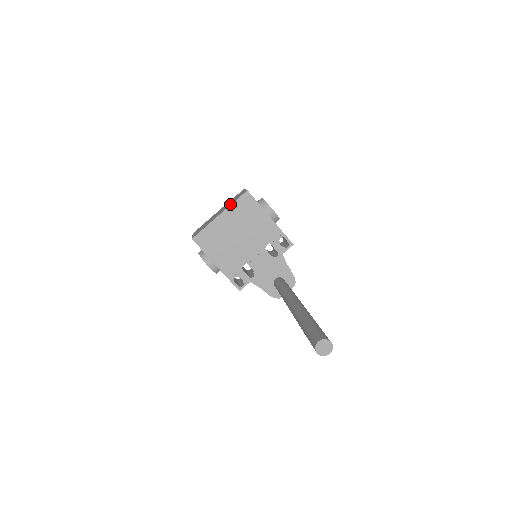
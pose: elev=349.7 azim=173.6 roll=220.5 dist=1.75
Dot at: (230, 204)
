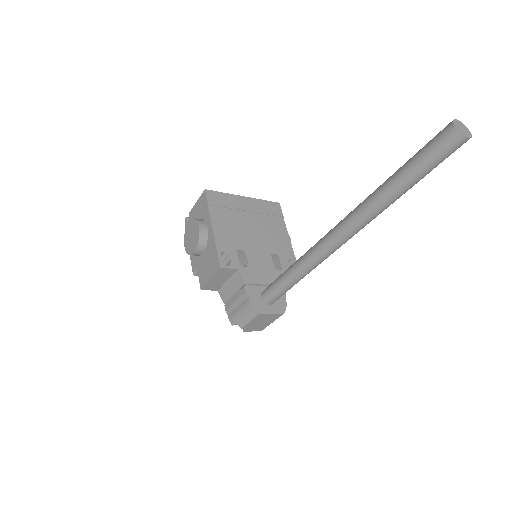
Dot at: occluded
